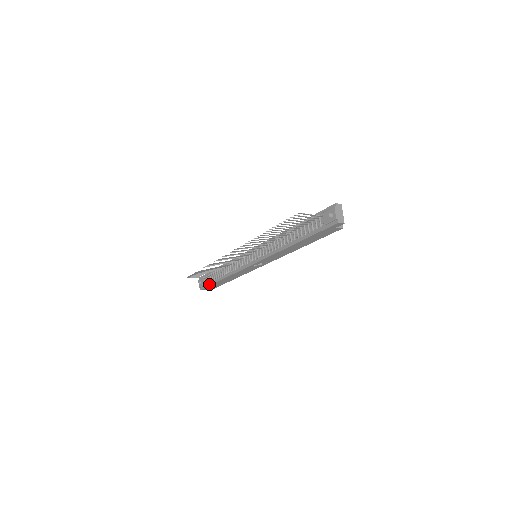
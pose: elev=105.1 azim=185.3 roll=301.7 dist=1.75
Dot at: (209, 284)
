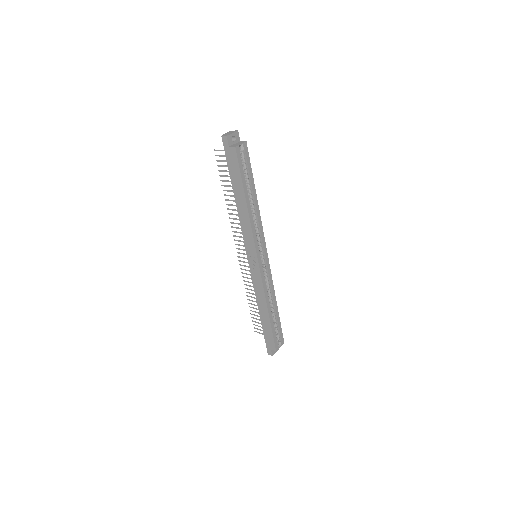
Dot at: (265, 335)
